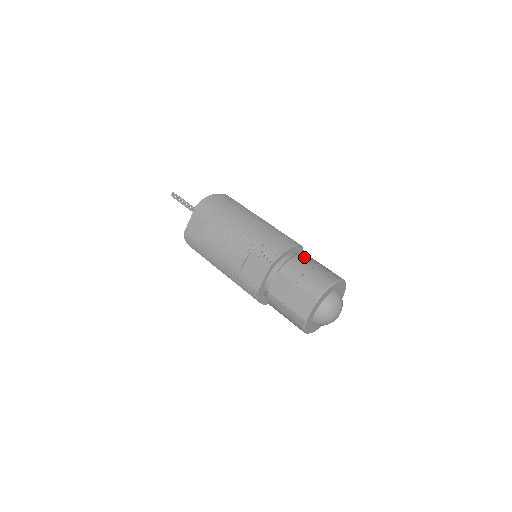
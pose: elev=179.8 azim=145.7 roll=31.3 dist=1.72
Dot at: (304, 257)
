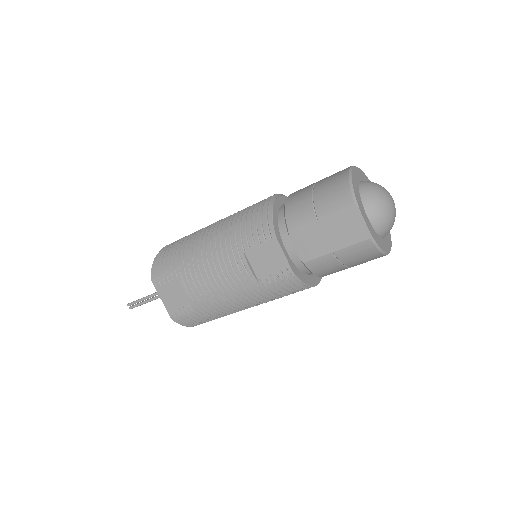
Dot at: (295, 194)
